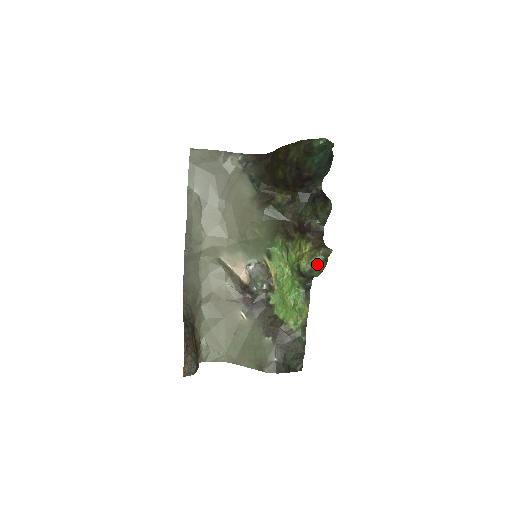
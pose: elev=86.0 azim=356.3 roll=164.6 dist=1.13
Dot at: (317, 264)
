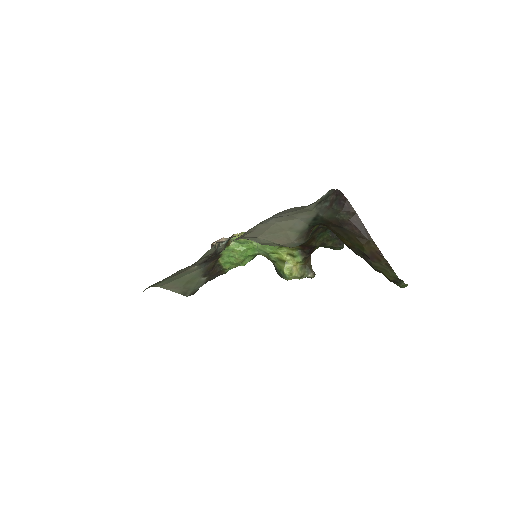
Dot at: (298, 278)
